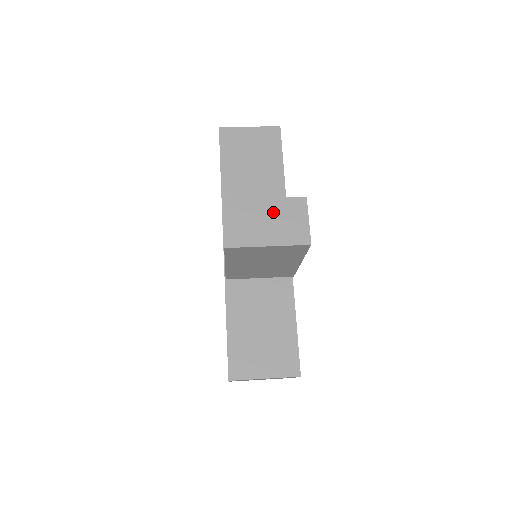
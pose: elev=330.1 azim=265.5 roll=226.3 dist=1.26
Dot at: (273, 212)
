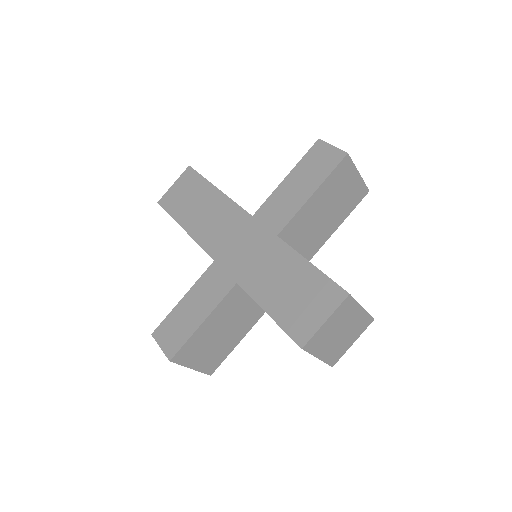
Dot at: occluded
